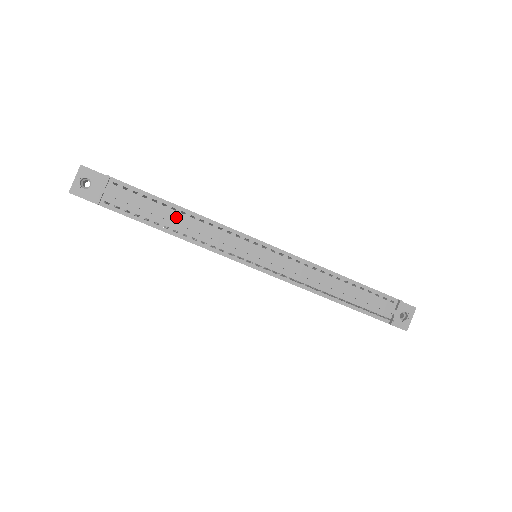
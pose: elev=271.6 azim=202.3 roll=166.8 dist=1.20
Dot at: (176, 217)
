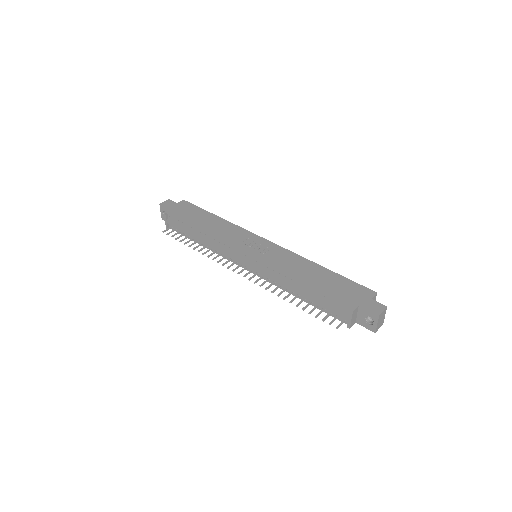
Dot at: (199, 235)
